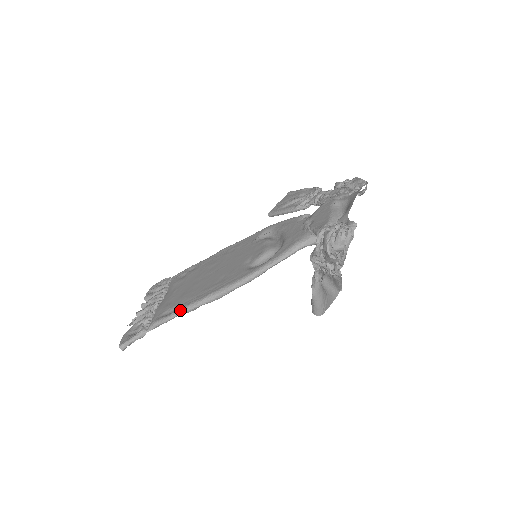
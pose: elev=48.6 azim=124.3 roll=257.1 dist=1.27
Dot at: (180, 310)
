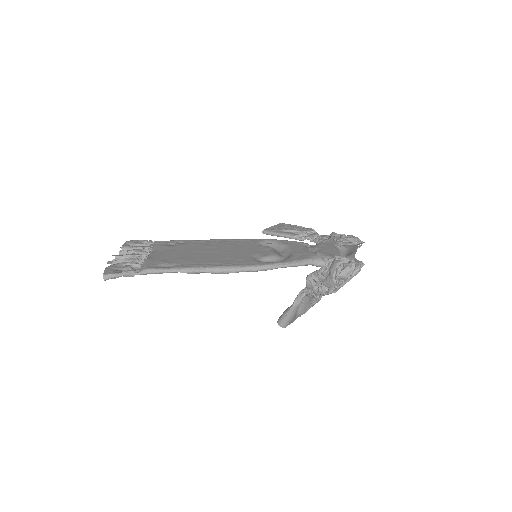
Dot at: (182, 268)
